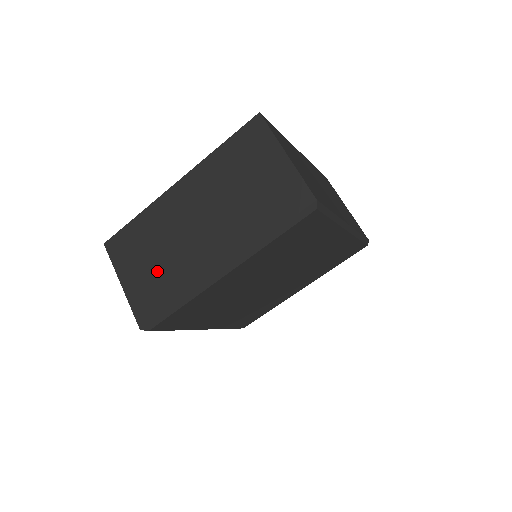
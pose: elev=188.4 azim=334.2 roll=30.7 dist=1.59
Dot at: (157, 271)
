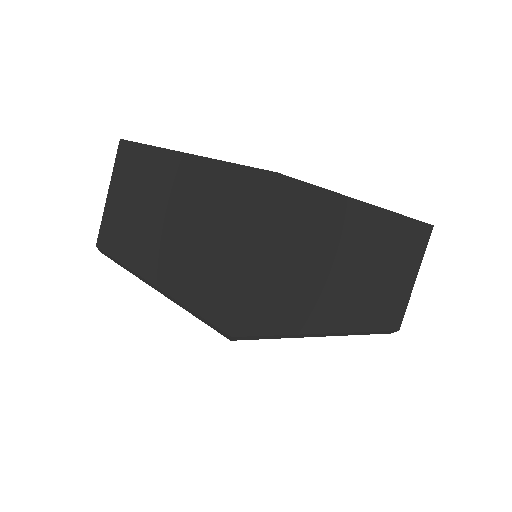
Dot at: (126, 217)
